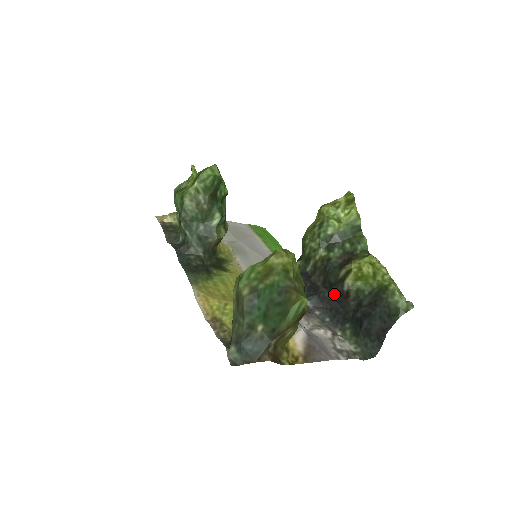
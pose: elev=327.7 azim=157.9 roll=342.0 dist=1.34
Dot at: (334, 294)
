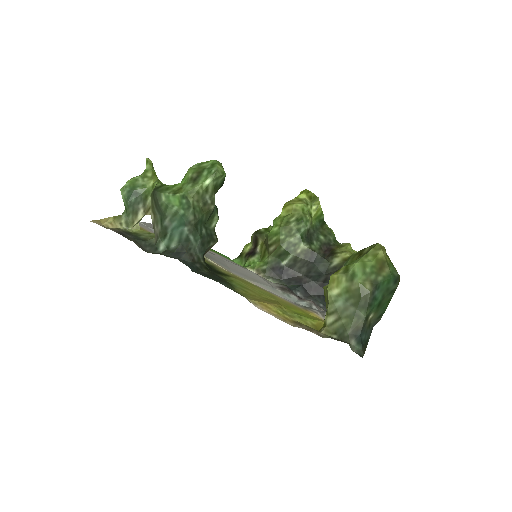
Dot at: (320, 282)
